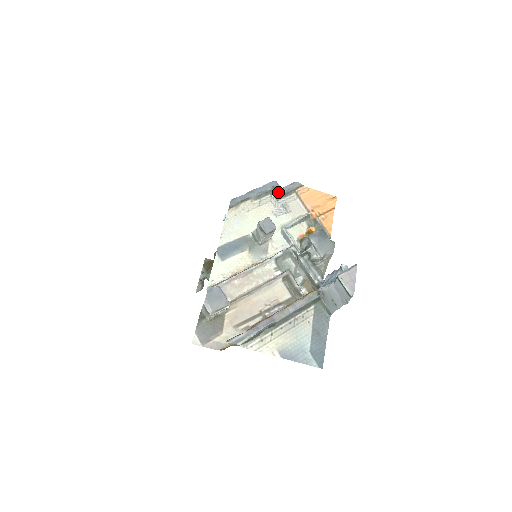
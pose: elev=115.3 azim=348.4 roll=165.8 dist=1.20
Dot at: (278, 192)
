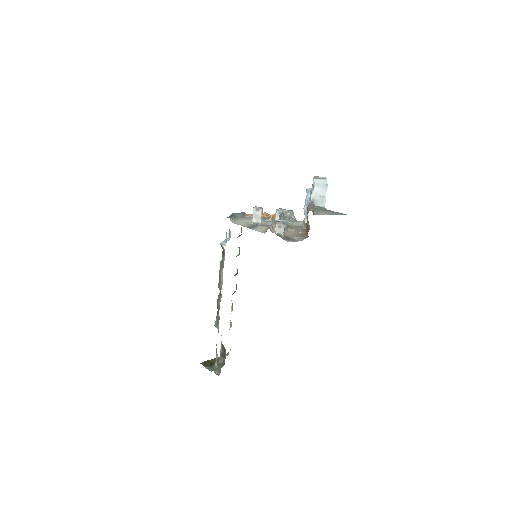
Dot at: (241, 214)
